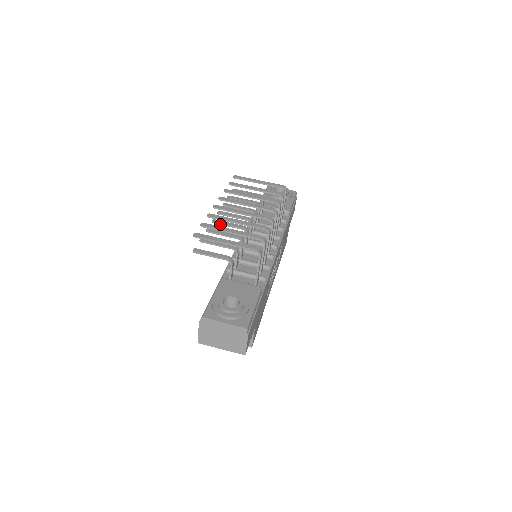
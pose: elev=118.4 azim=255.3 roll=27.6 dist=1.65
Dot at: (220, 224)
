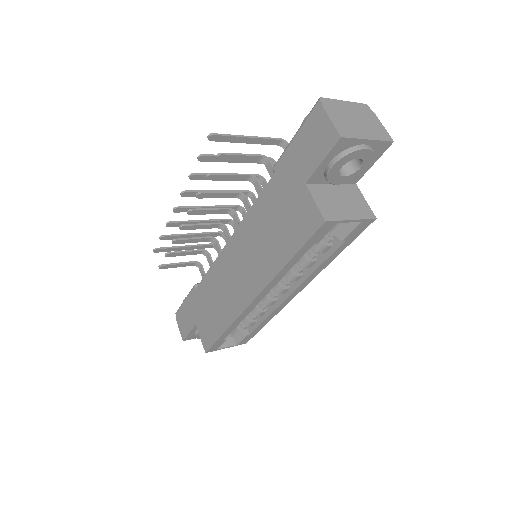
Dot at: (200, 209)
